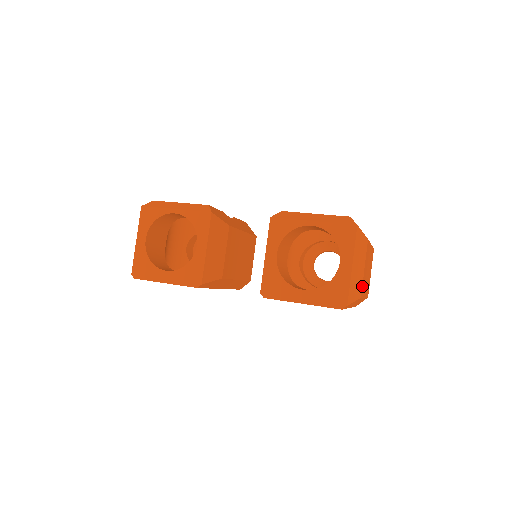
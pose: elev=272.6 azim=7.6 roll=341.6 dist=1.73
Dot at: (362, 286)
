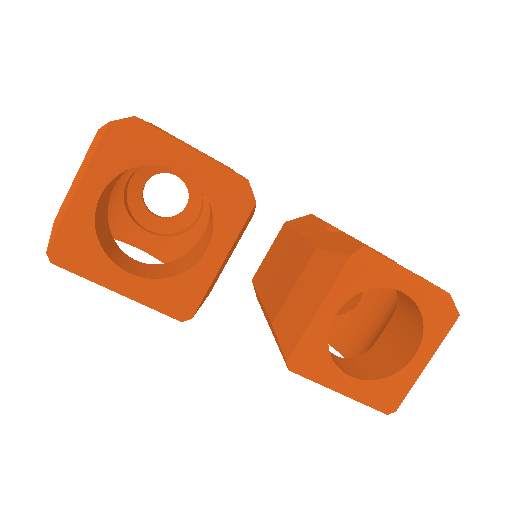
Dot at: occluded
